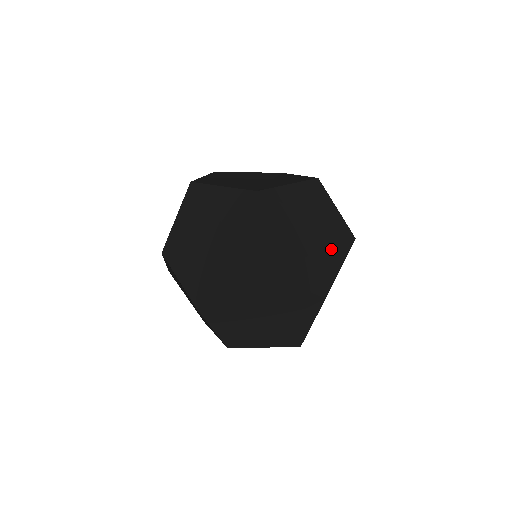
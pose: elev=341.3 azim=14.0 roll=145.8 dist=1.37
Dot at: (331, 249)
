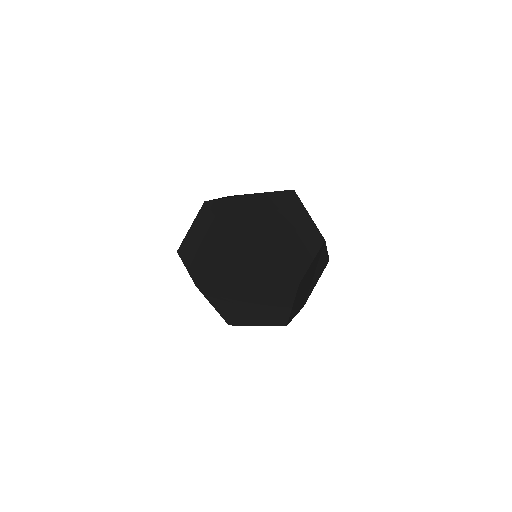
Dot at: (296, 216)
